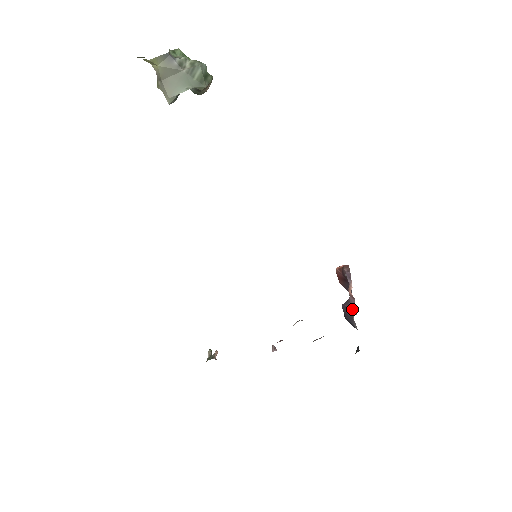
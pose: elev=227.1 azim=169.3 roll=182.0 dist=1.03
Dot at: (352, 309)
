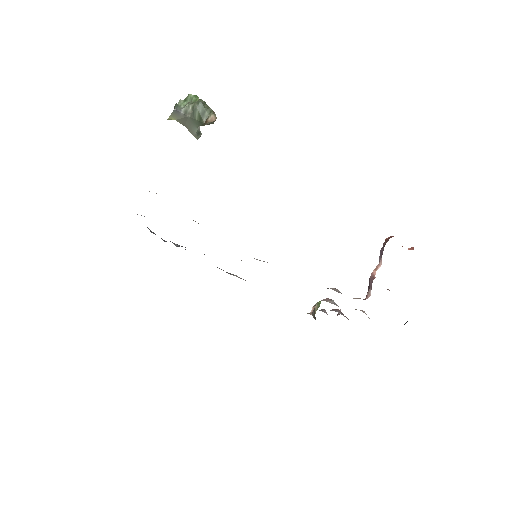
Dot at: (367, 292)
